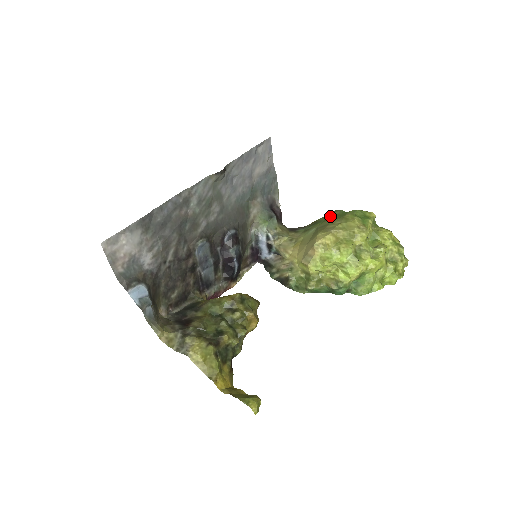
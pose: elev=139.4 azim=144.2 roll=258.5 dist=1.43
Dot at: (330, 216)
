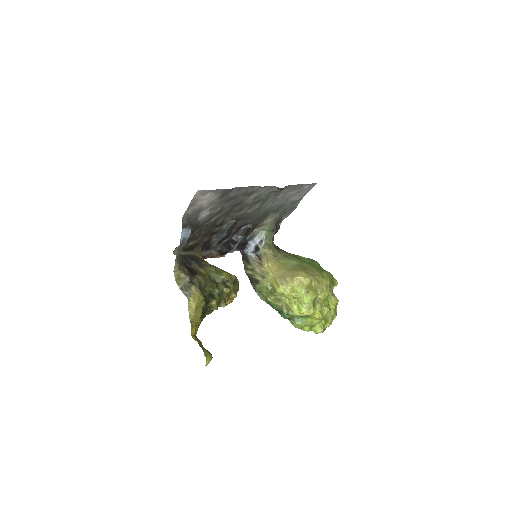
Dot at: (310, 262)
